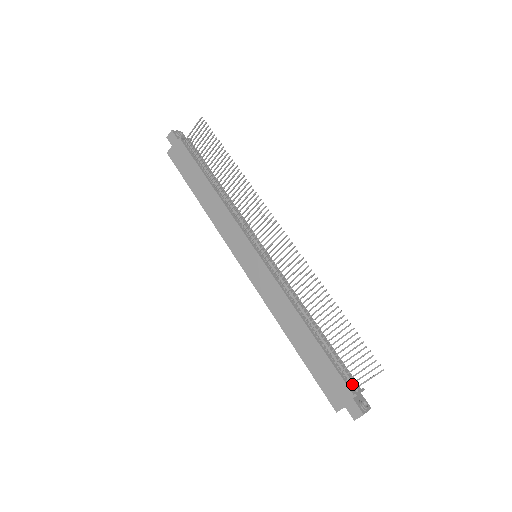
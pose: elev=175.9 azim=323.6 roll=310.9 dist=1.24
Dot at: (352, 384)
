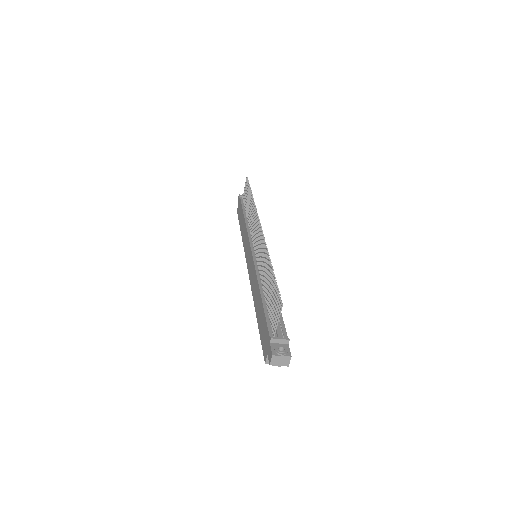
Dot at: (276, 333)
